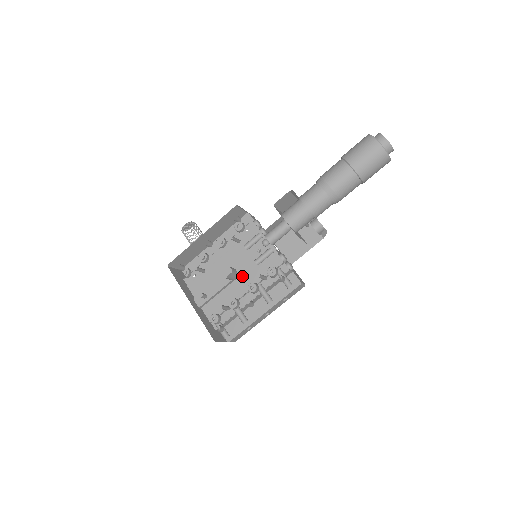
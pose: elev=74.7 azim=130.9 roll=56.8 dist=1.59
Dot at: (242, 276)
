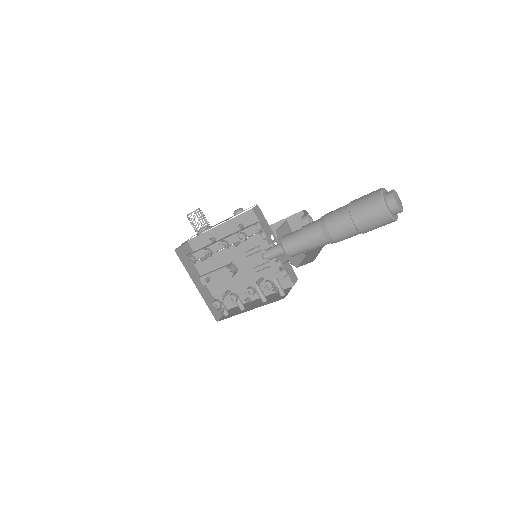
Dot at: (242, 271)
